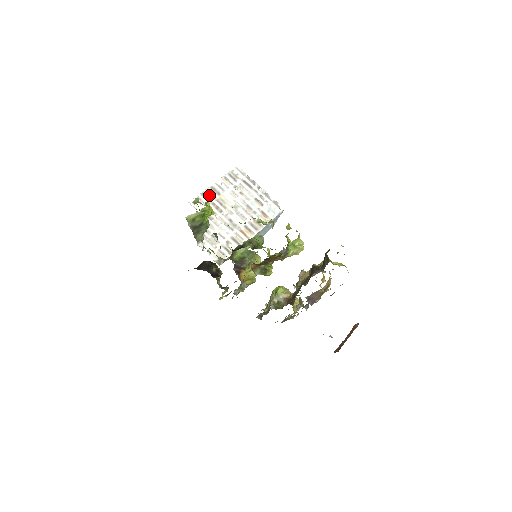
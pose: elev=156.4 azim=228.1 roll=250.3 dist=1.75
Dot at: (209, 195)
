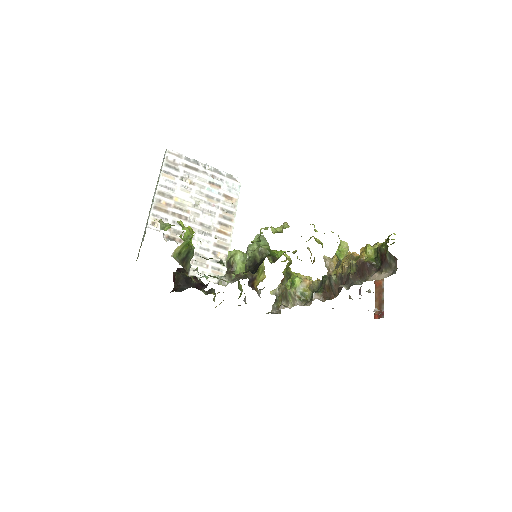
Dot at: (162, 205)
